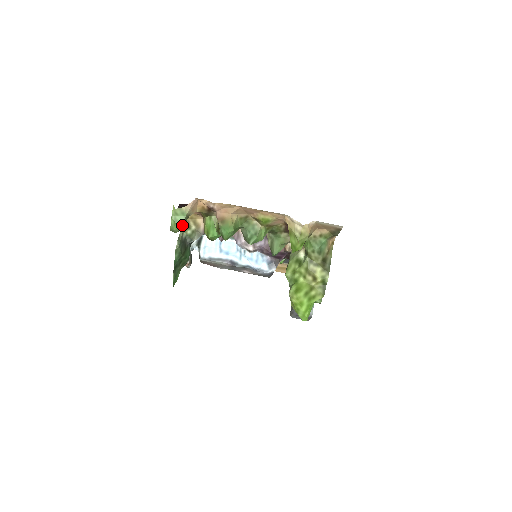
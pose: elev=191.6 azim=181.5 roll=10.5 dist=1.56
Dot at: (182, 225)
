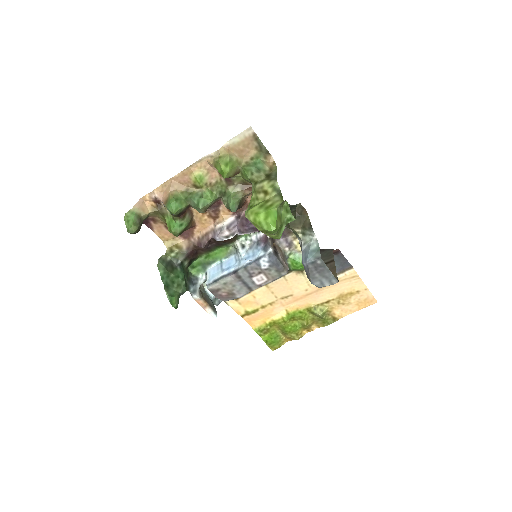
Dot at: (134, 221)
